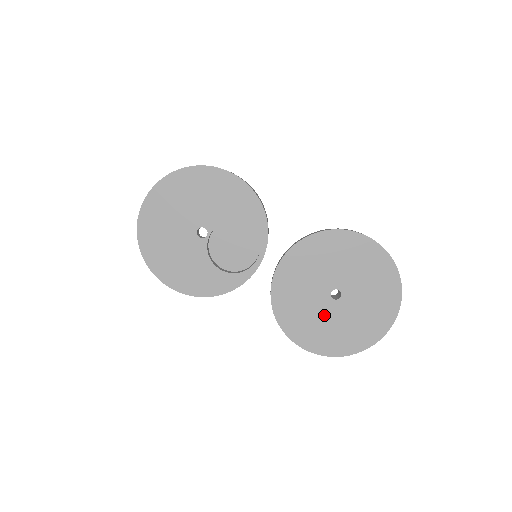
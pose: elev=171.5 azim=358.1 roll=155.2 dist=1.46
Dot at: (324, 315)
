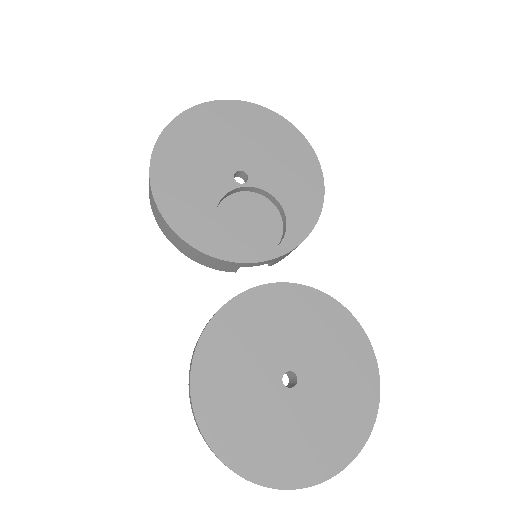
Dot at: (255, 386)
